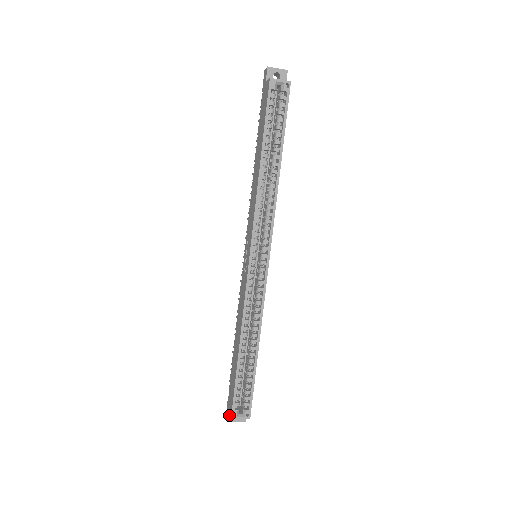
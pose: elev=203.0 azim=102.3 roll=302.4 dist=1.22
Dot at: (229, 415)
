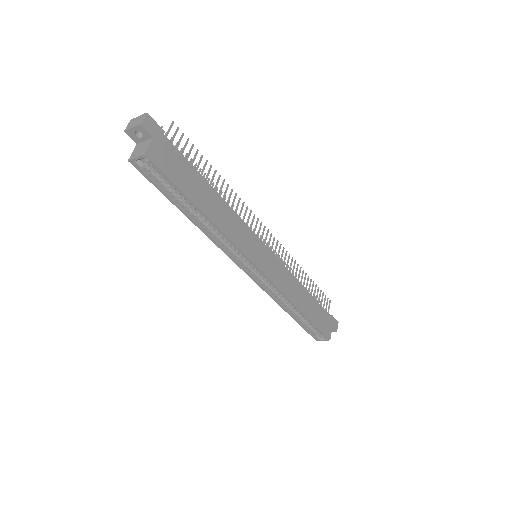
Dot at: occluded
